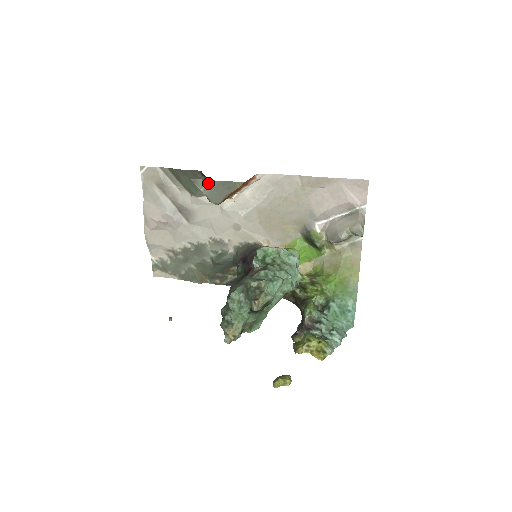
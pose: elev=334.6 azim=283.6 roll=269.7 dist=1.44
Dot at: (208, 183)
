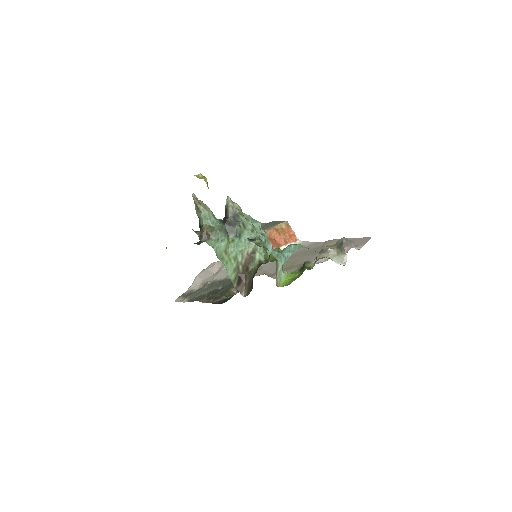
Dot at: (266, 224)
